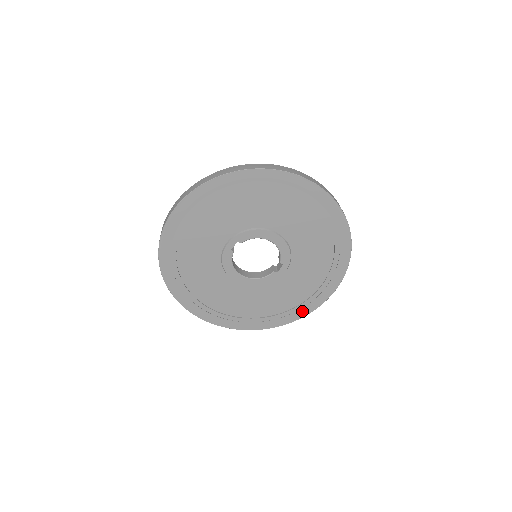
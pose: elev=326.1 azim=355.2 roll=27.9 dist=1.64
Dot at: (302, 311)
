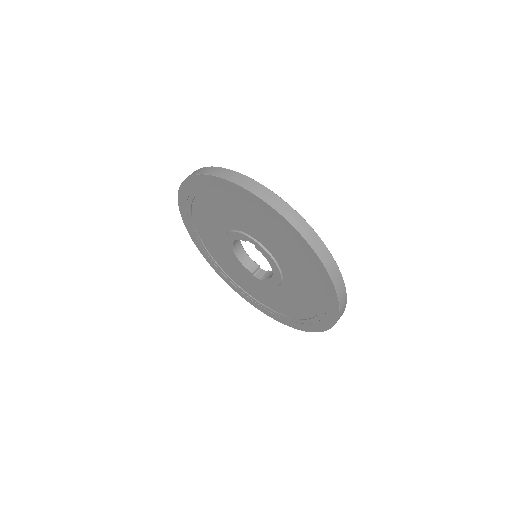
Dot at: (239, 291)
